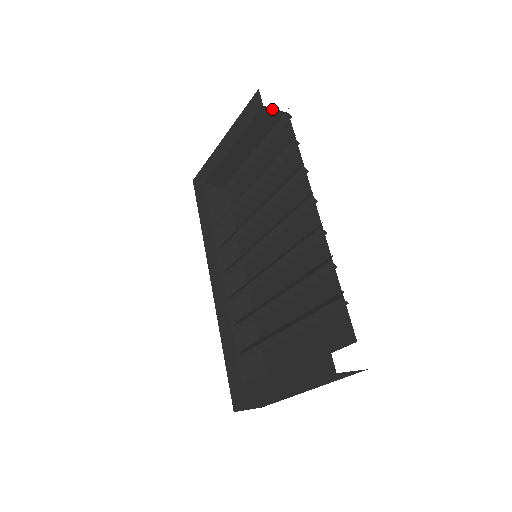
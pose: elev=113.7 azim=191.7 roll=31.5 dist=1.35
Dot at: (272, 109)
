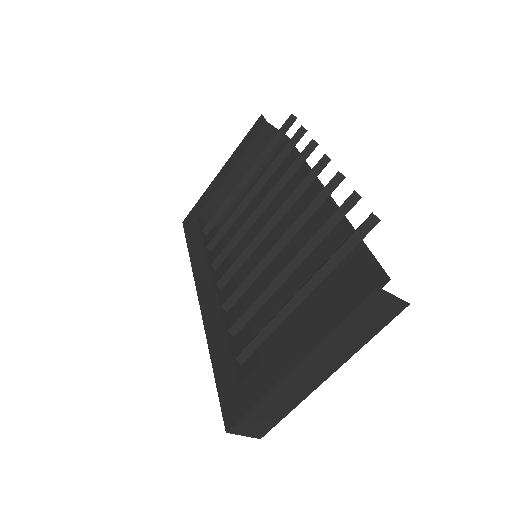
Dot at: (274, 128)
